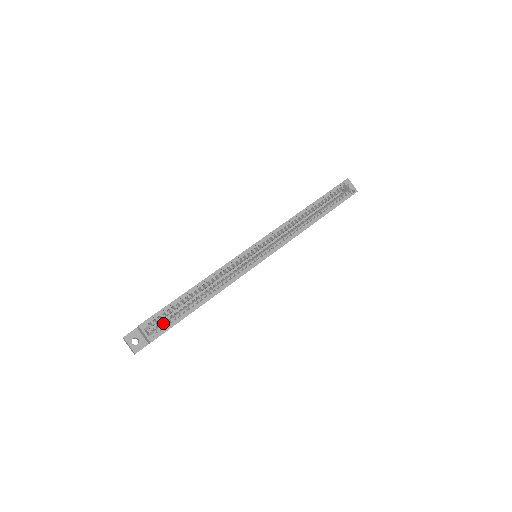
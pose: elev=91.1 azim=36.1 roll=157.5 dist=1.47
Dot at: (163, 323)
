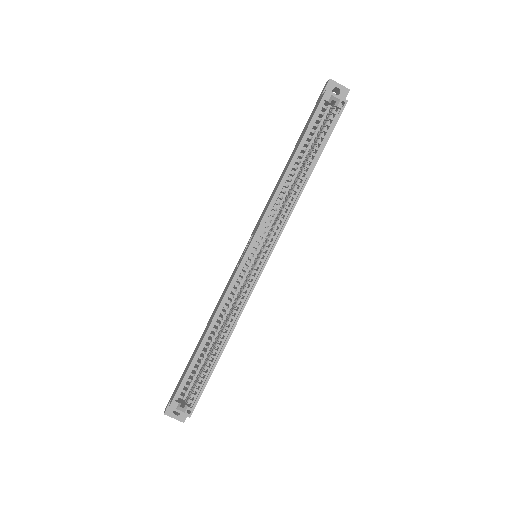
Dot at: (192, 390)
